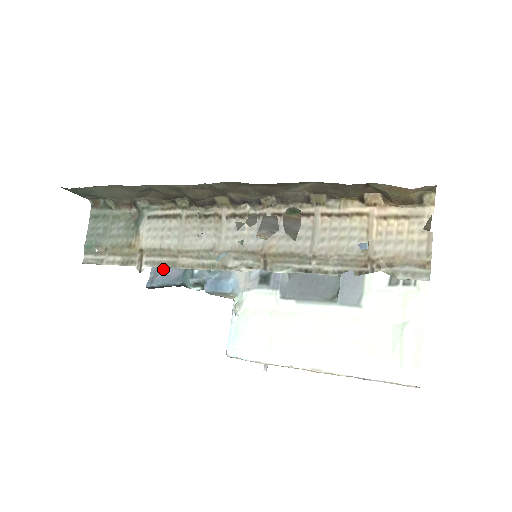
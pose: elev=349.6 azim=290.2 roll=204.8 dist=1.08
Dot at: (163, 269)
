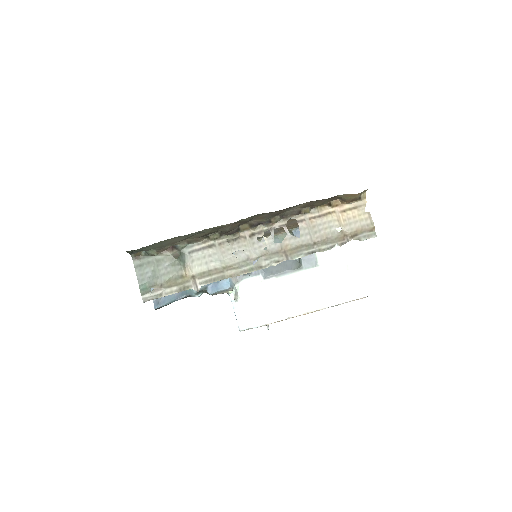
Dot at: occluded
